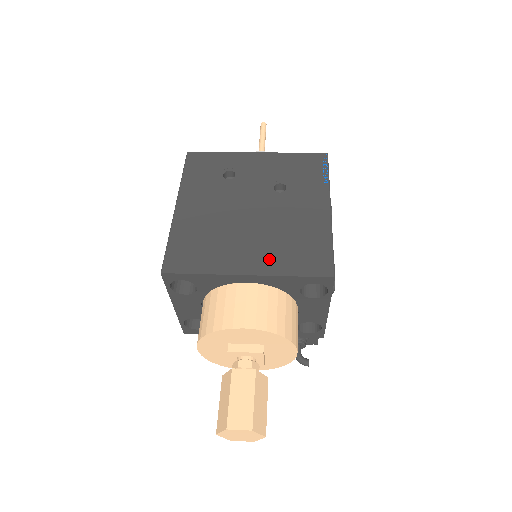
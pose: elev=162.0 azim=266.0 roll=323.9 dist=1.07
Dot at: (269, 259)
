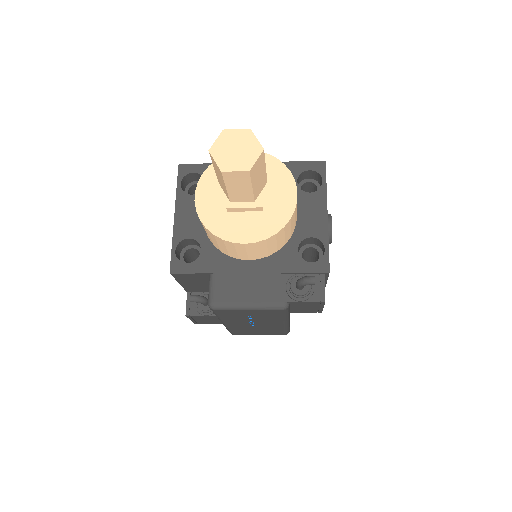
Dot at: occluded
